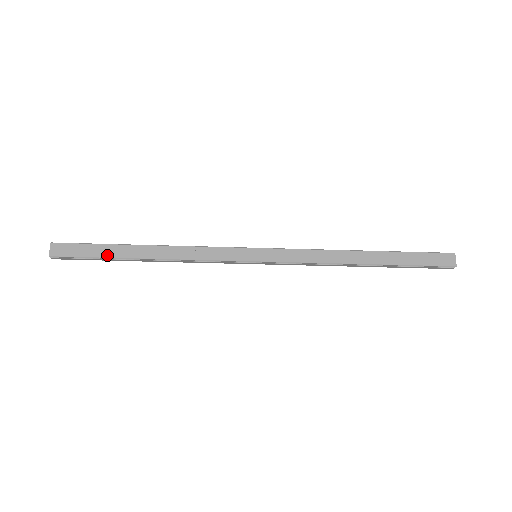
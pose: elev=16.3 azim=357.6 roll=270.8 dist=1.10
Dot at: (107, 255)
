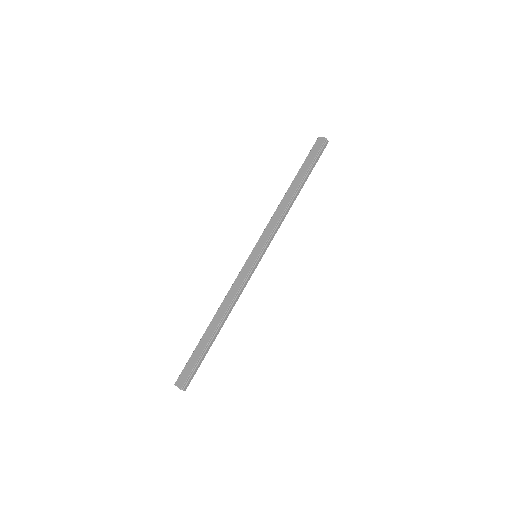
Dot at: (202, 350)
